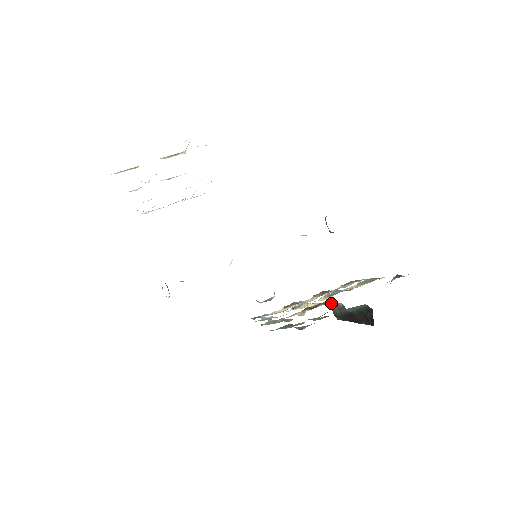
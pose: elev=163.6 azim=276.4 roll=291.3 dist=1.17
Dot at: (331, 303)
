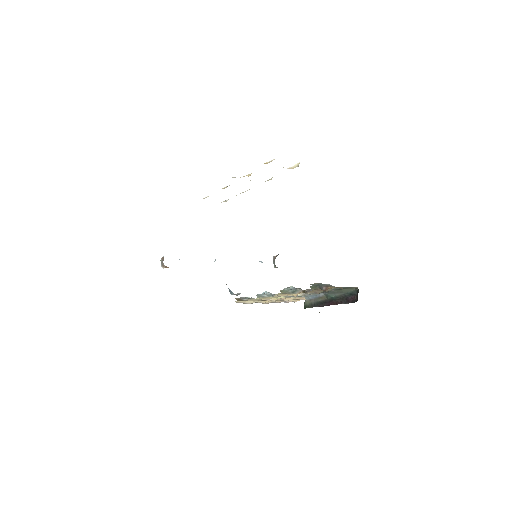
Dot at: occluded
